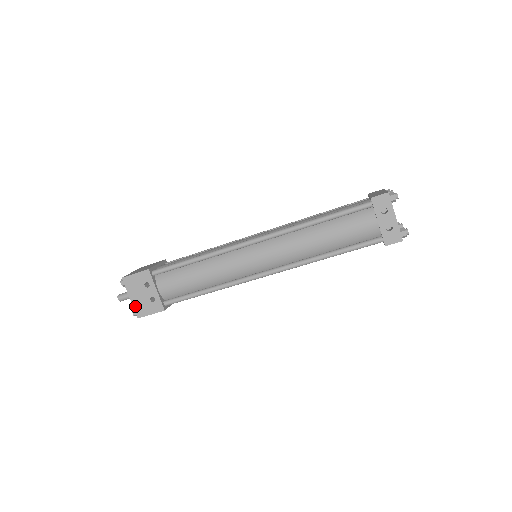
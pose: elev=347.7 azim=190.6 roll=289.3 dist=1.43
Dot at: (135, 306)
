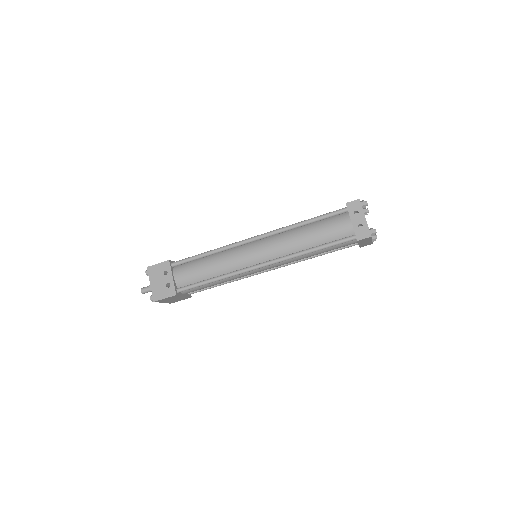
Dot at: (153, 291)
